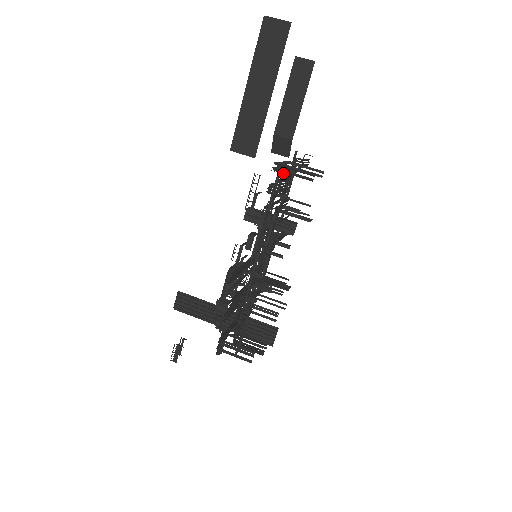
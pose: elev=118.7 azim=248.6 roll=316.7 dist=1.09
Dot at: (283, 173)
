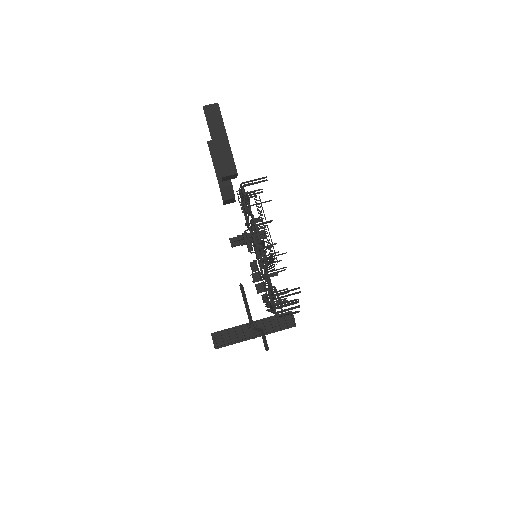
Dot at: occluded
